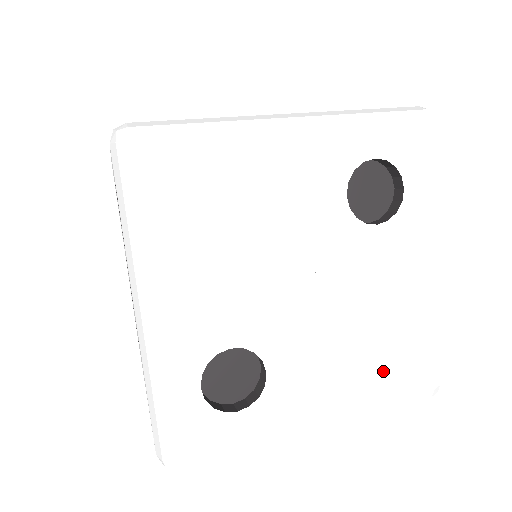
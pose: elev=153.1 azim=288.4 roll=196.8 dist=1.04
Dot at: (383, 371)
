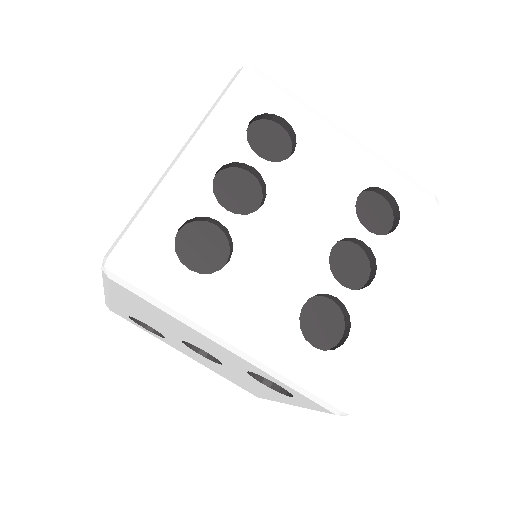
Dot at: occluded
